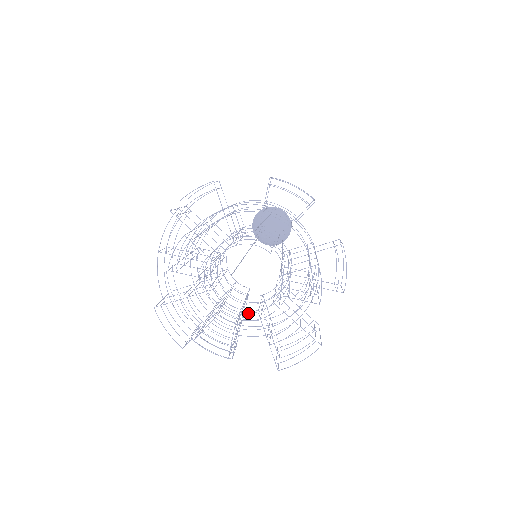
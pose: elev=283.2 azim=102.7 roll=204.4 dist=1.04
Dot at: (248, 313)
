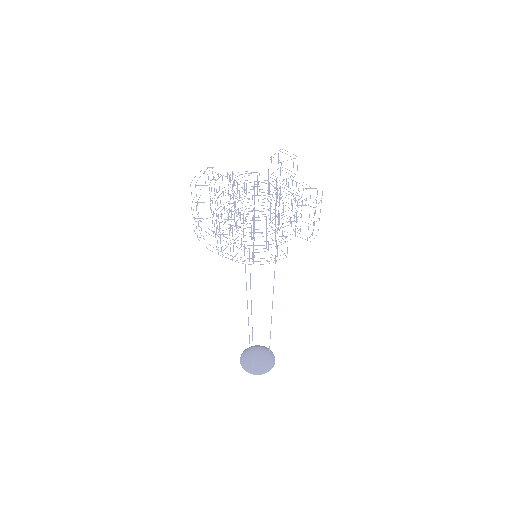
Dot at: occluded
